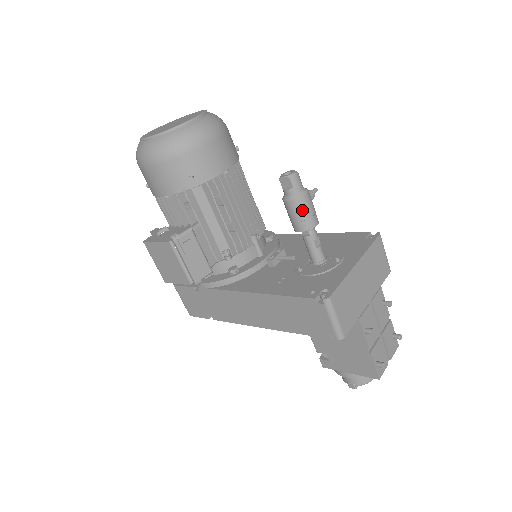
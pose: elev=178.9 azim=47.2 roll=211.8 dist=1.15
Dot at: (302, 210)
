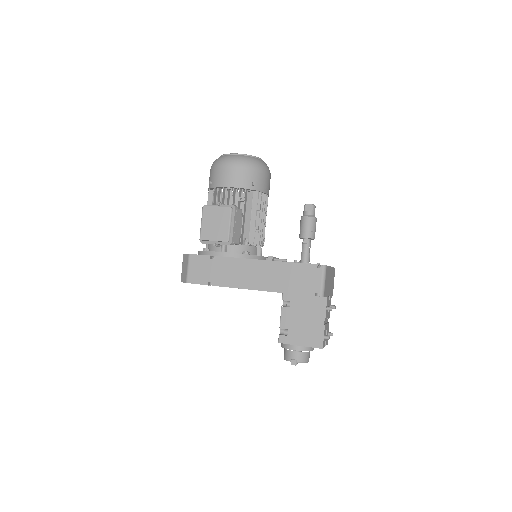
Dot at: (313, 225)
